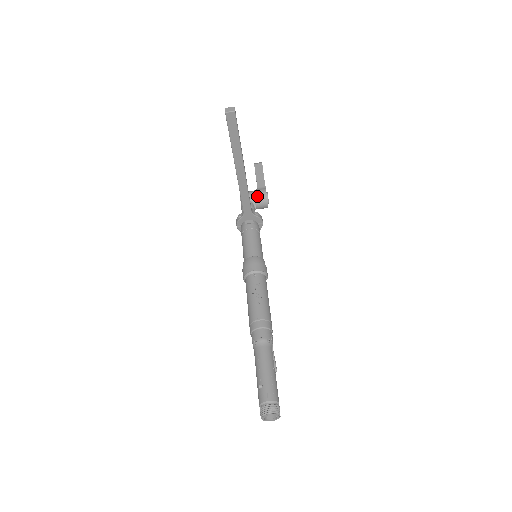
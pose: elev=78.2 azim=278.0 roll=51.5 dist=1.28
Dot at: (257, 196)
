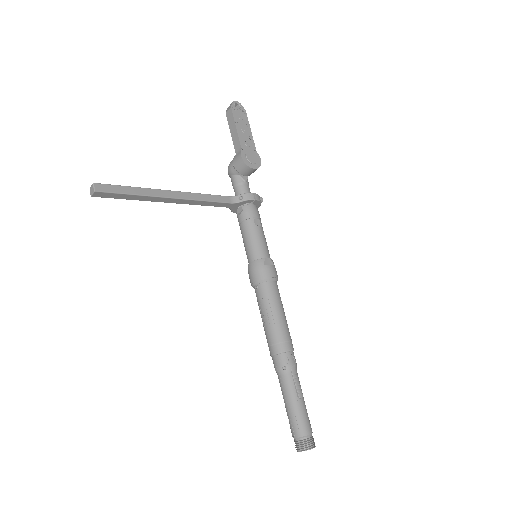
Dot at: (237, 168)
